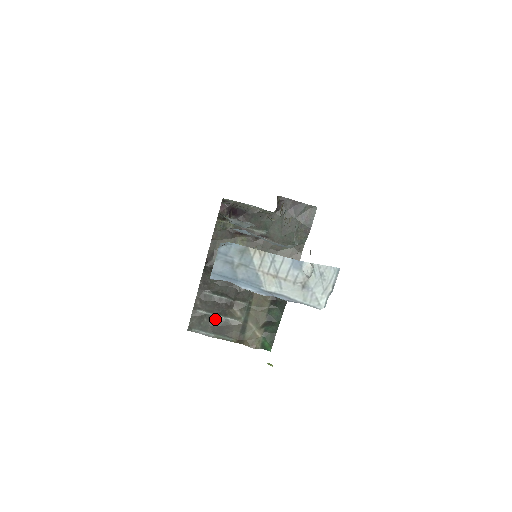
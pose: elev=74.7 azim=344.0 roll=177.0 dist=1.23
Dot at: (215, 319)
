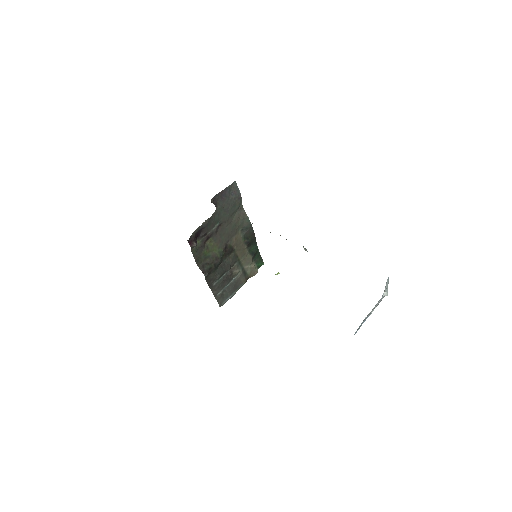
Dot at: (228, 287)
